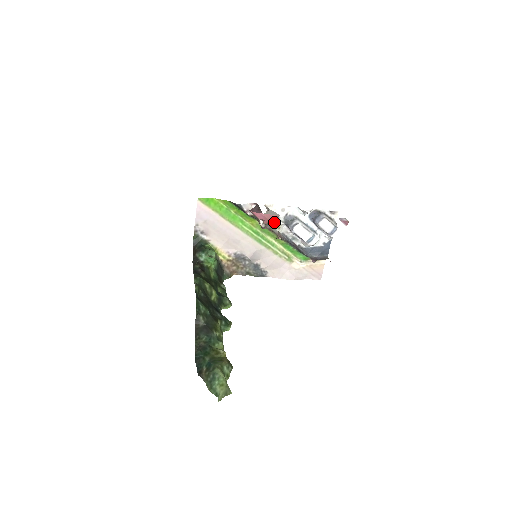
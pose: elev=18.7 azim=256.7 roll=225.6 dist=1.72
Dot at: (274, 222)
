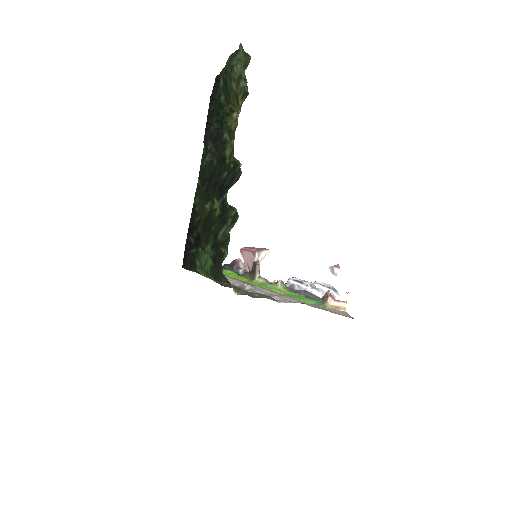
Dot at: occluded
